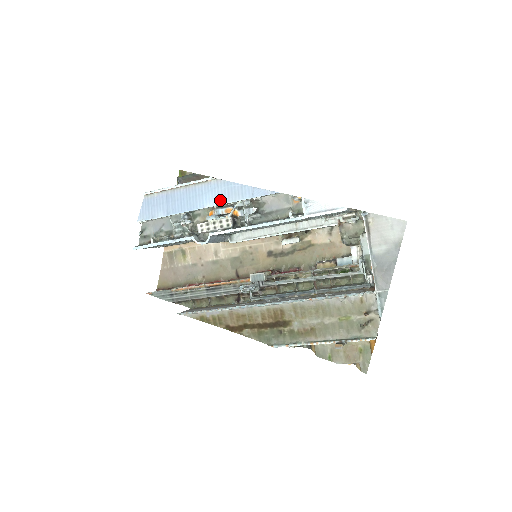
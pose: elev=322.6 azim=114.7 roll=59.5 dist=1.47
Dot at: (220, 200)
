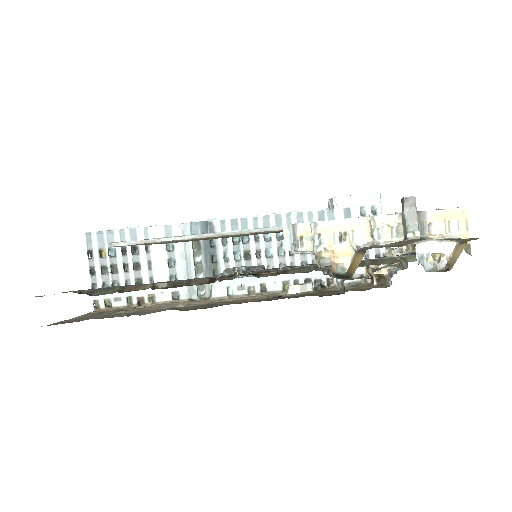
Dot at: occluded
